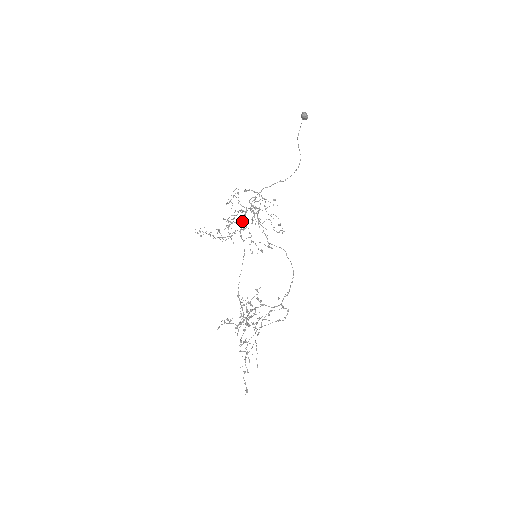
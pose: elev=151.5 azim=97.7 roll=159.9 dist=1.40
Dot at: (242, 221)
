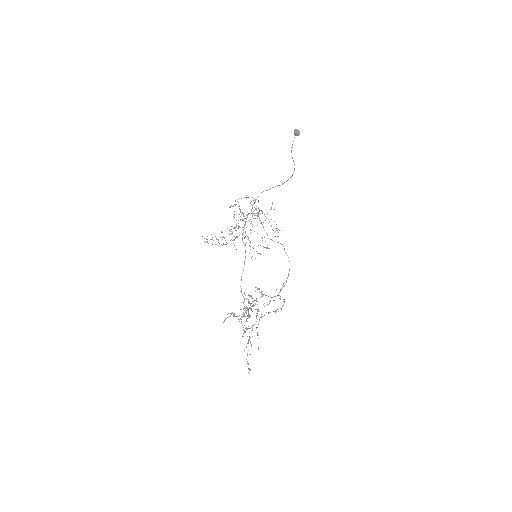
Dot at: (243, 227)
